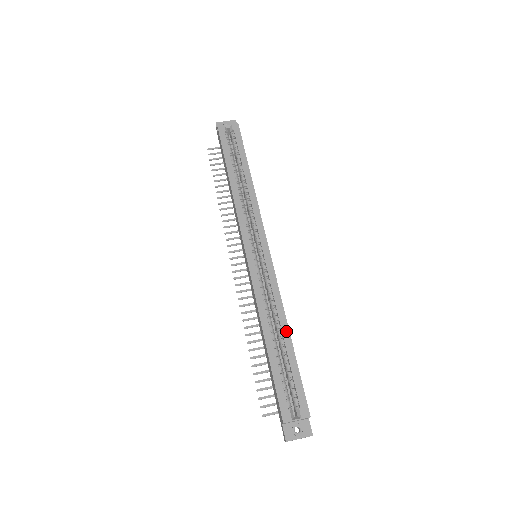
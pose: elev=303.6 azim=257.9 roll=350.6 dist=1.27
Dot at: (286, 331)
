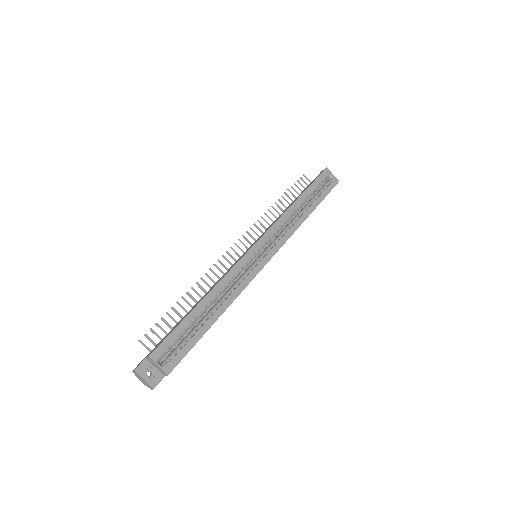
Dot at: (219, 313)
